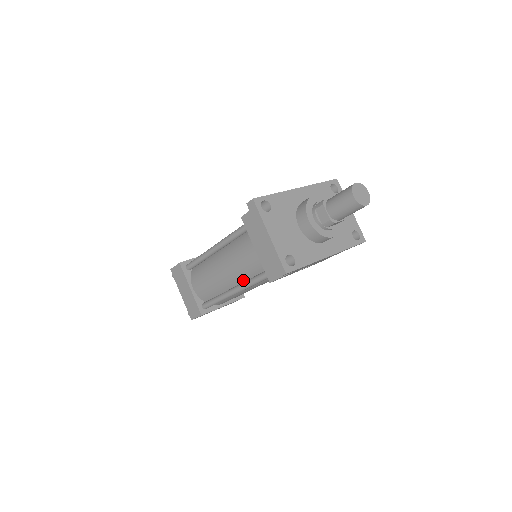
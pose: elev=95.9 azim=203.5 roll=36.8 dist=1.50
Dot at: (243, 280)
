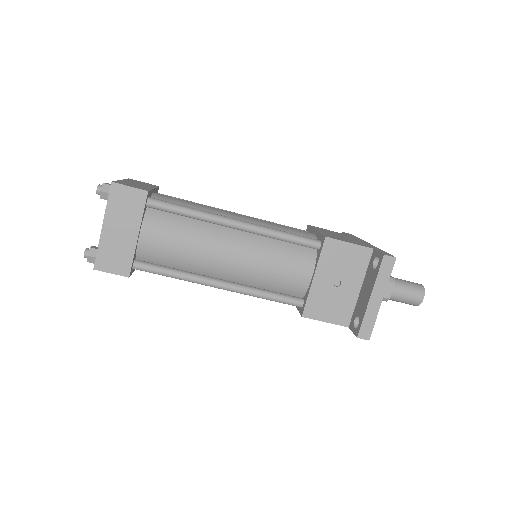
Dot at: (246, 282)
